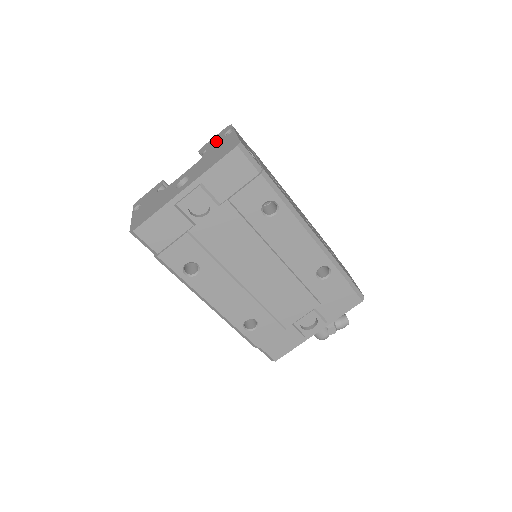
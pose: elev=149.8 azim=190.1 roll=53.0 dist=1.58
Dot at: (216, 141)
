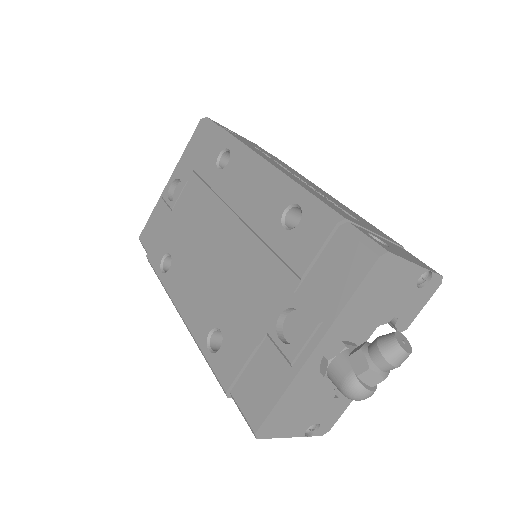
Dot at: occluded
